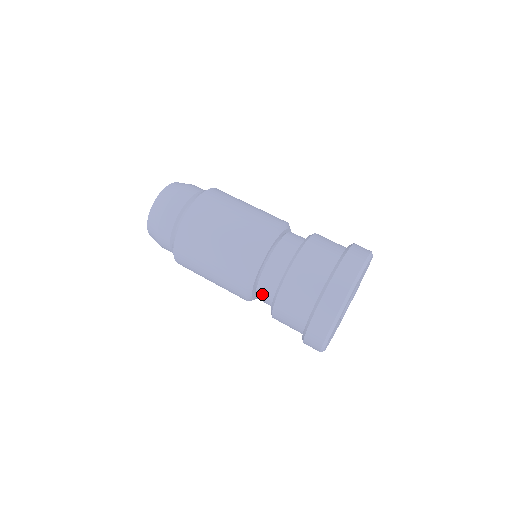
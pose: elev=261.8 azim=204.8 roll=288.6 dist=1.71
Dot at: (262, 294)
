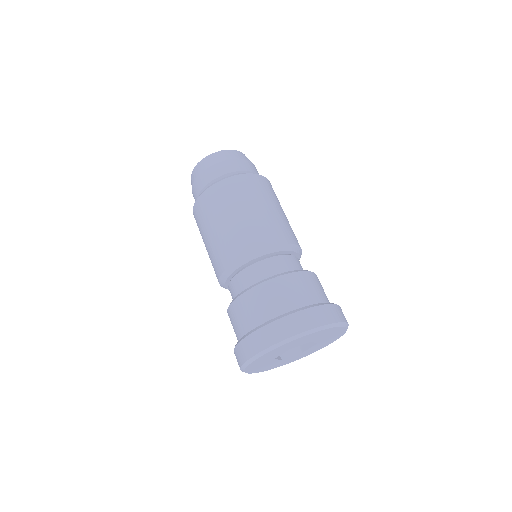
Dot at: (233, 287)
